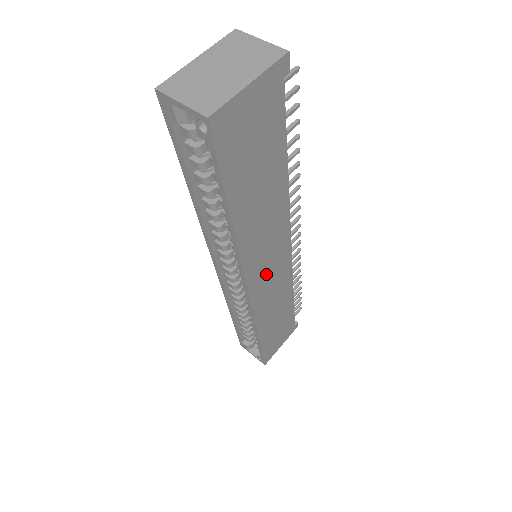
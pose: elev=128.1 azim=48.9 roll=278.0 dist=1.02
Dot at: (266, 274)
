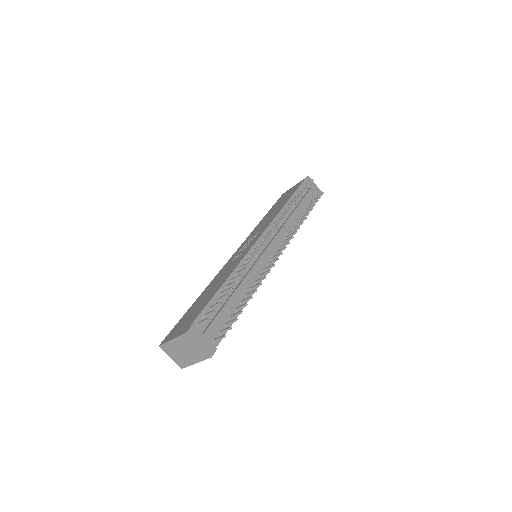
Dot at: occluded
